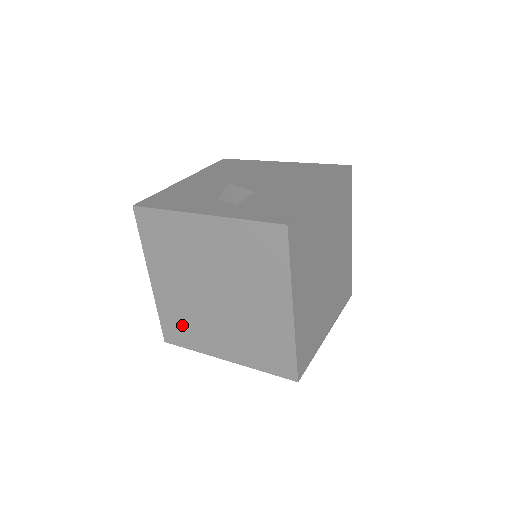
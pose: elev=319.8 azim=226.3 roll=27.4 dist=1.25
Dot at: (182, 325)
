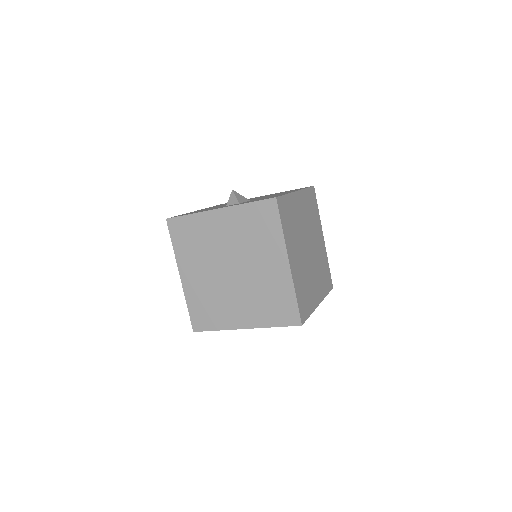
Dot at: (207, 309)
